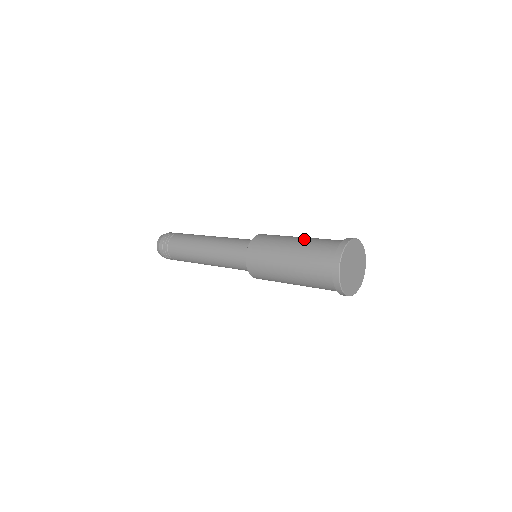
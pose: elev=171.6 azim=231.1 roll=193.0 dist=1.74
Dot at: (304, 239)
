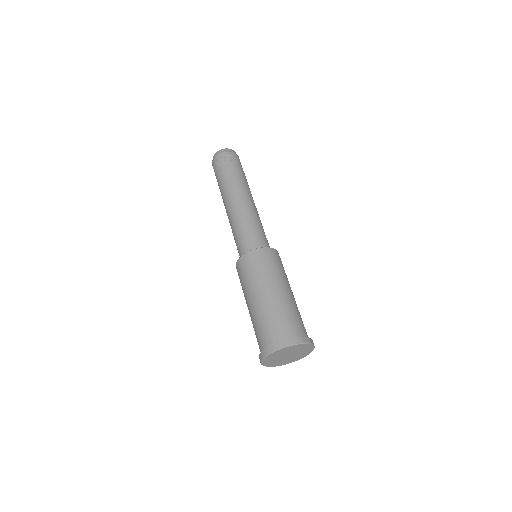
Dot at: (288, 297)
